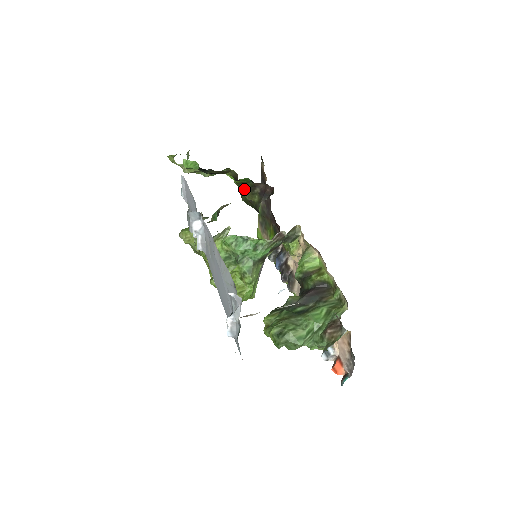
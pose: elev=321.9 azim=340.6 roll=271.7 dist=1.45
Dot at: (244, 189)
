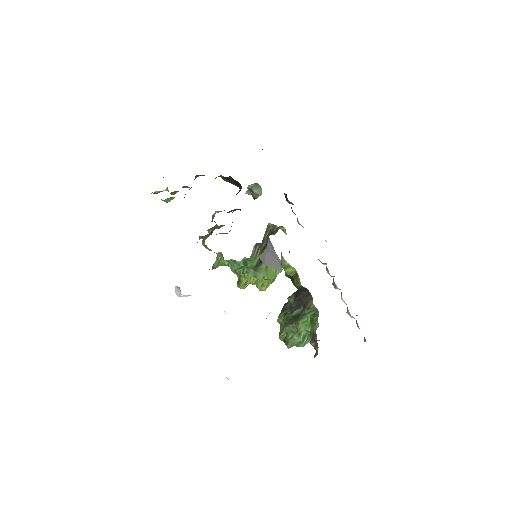
Dot at: (223, 178)
